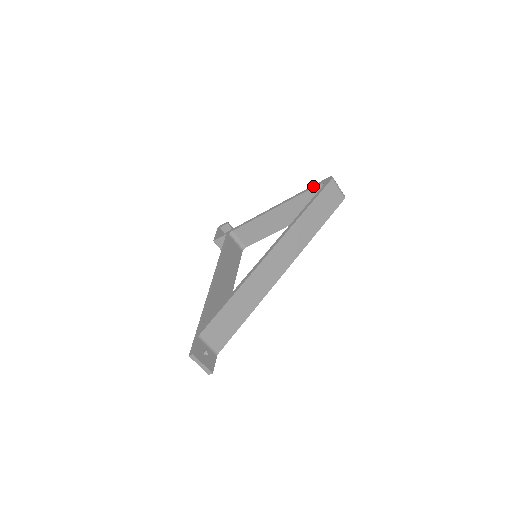
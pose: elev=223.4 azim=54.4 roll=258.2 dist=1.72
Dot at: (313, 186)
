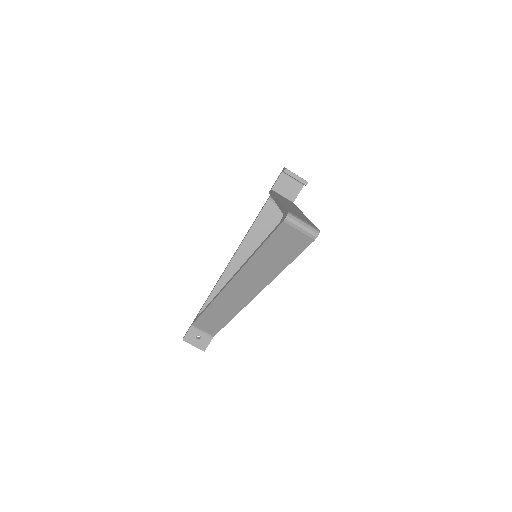
Dot at: (283, 210)
